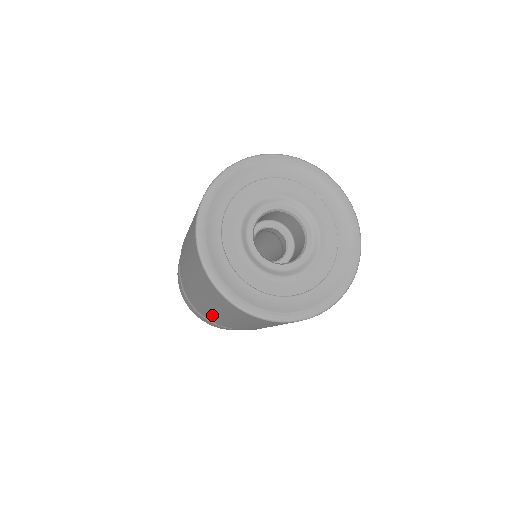
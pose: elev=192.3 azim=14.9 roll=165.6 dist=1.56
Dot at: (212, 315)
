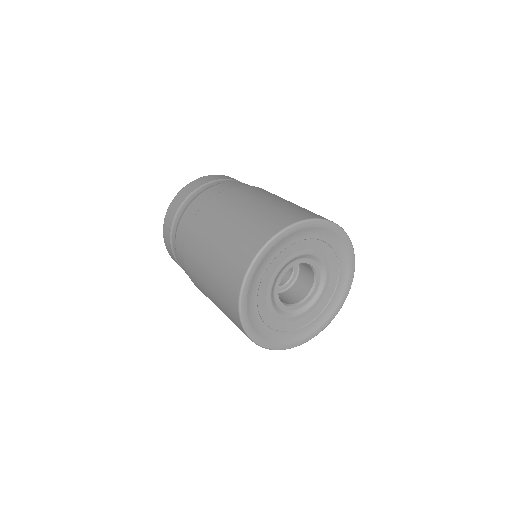
Dot at: occluded
